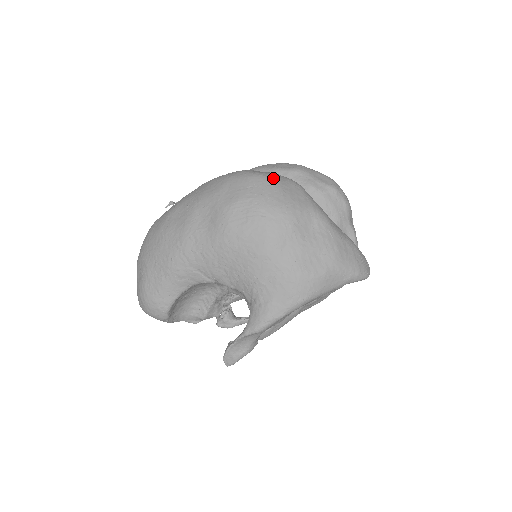
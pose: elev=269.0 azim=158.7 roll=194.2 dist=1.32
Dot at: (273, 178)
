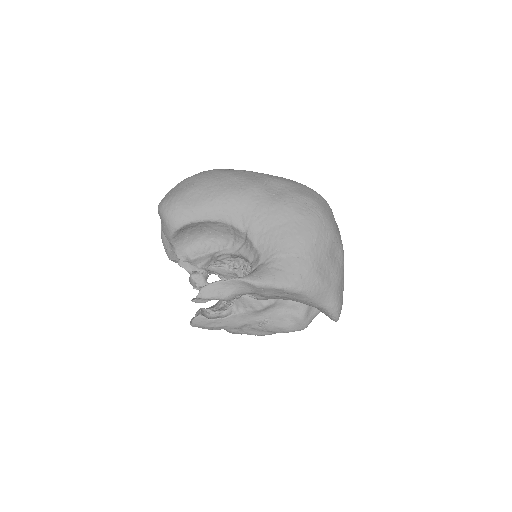
Dot at: occluded
